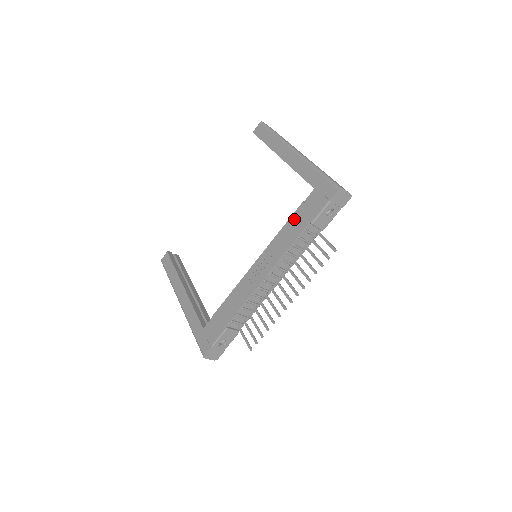
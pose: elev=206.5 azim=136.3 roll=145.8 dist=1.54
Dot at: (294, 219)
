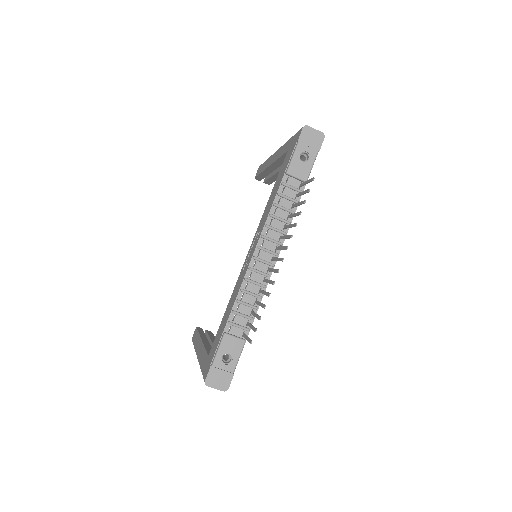
Dot at: (274, 186)
